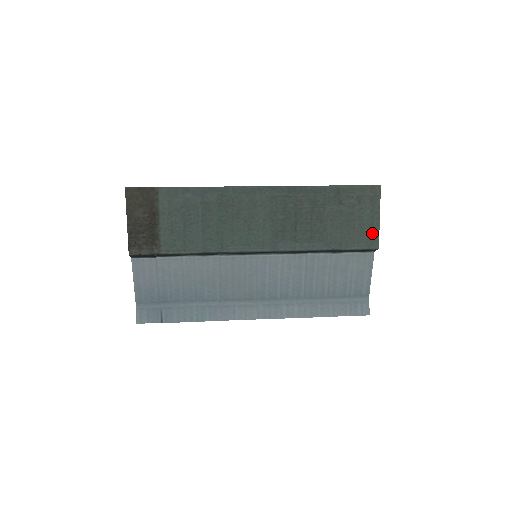
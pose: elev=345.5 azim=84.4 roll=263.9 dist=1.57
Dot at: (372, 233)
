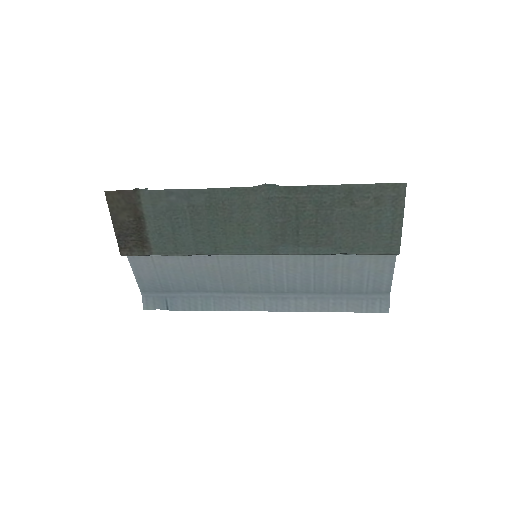
Dot at: (392, 238)
